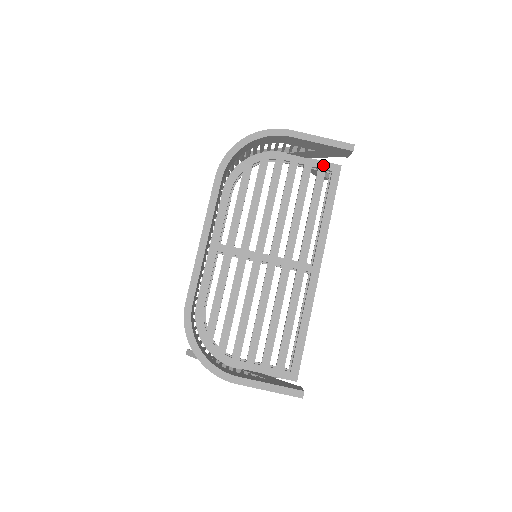
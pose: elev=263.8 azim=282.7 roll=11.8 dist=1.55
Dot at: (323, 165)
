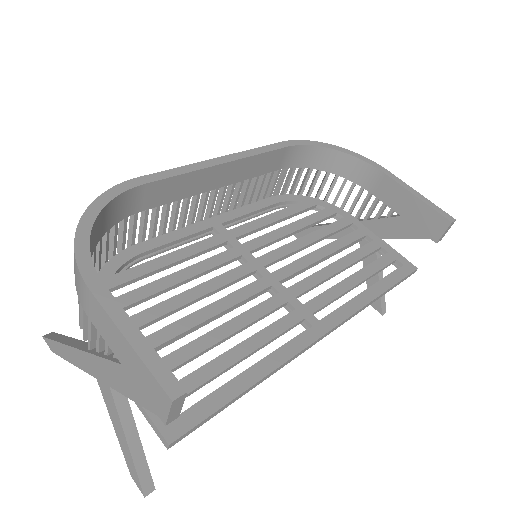
Dot at: (395, 254)
